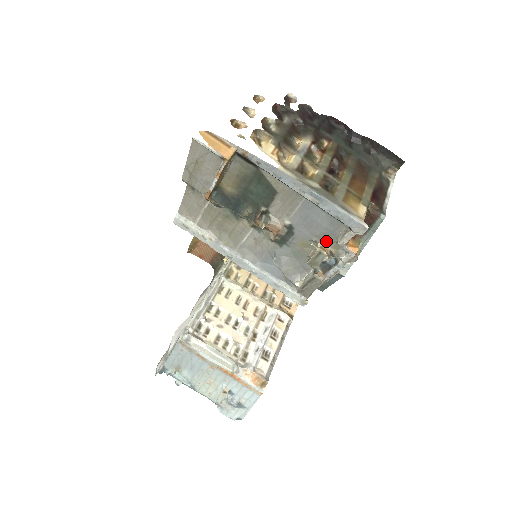
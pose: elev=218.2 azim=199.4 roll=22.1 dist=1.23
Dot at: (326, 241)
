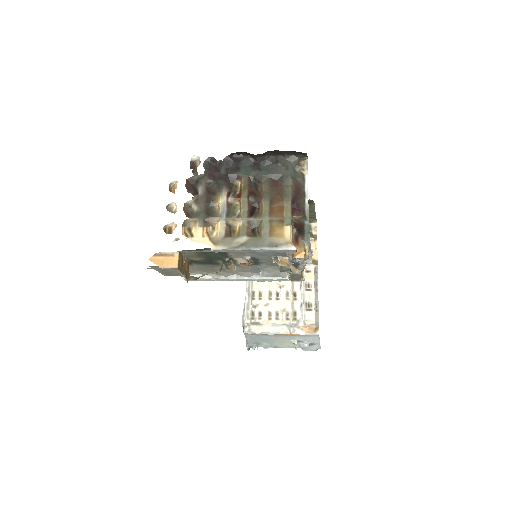
Dot at: (281, 256)
